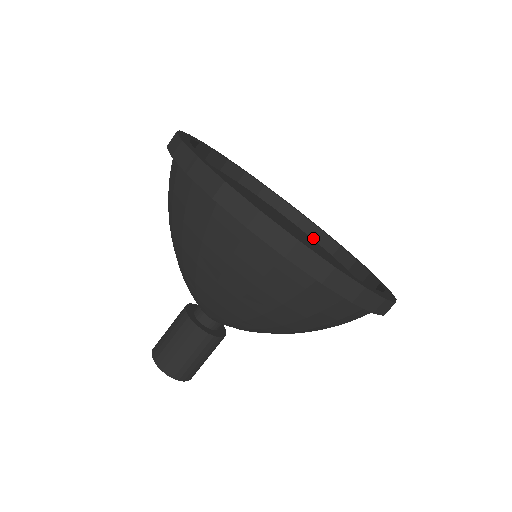
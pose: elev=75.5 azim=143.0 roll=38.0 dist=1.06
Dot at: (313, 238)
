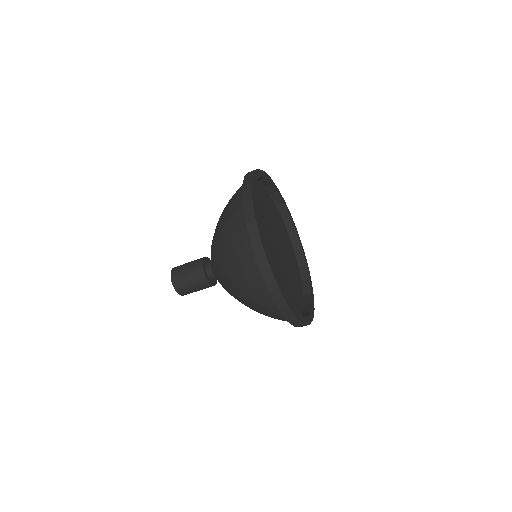
Dot at: (270, 194)
